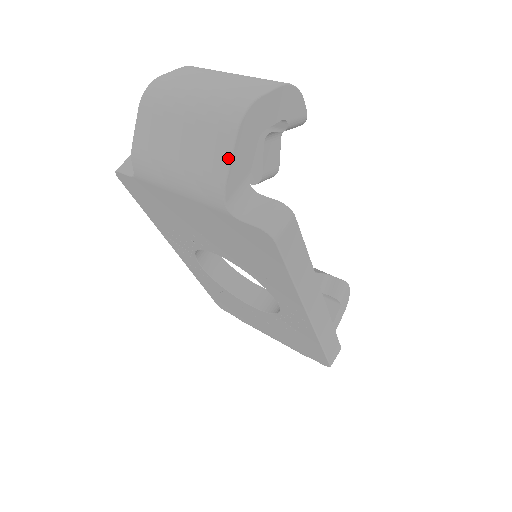
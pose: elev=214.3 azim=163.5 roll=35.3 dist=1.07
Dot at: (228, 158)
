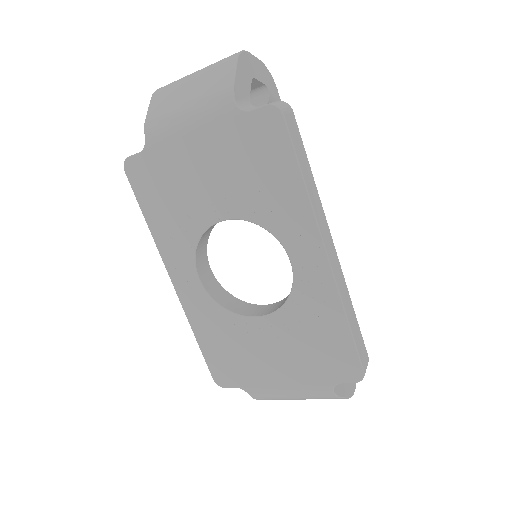
Dot at: (233, 72)
